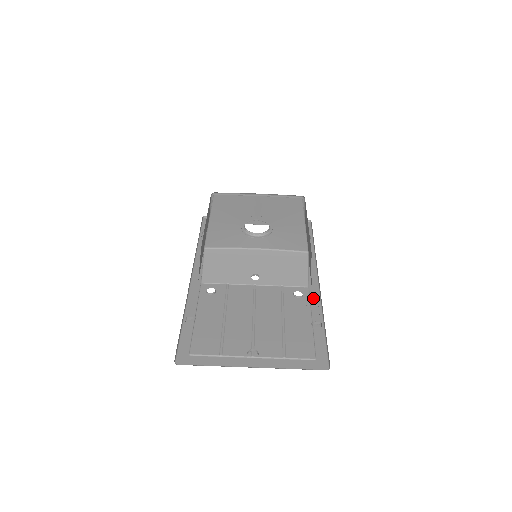
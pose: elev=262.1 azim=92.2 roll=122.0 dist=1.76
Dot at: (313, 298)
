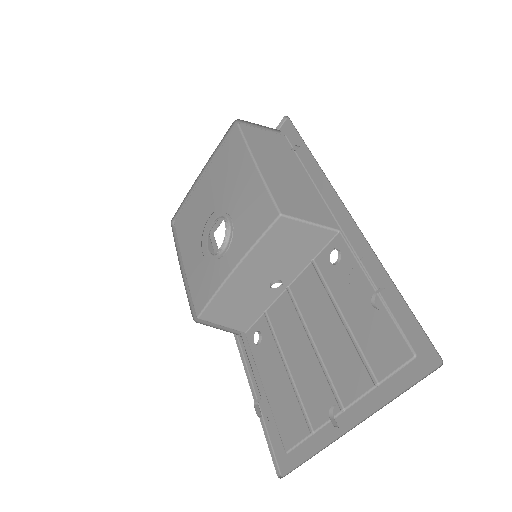
Dot at: (355, 243)
